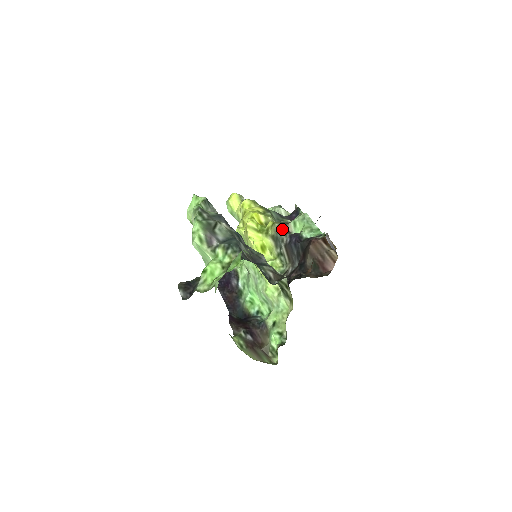
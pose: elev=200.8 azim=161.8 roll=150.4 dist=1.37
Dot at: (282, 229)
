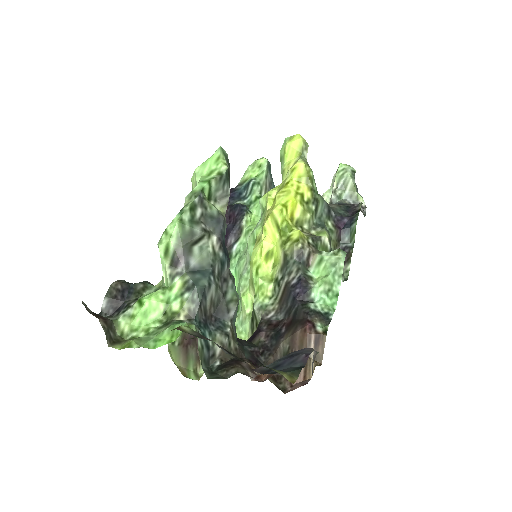
Dot at: (301, 258)
